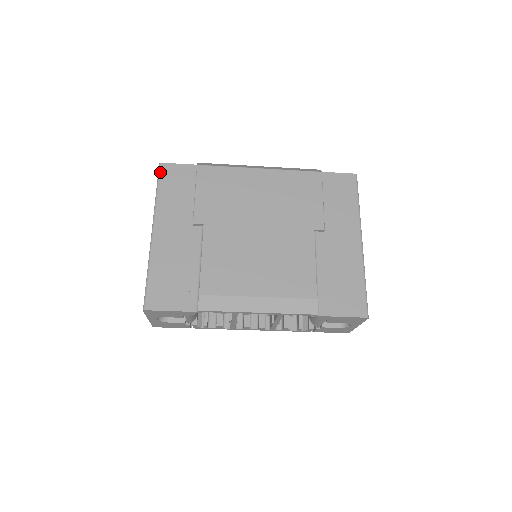
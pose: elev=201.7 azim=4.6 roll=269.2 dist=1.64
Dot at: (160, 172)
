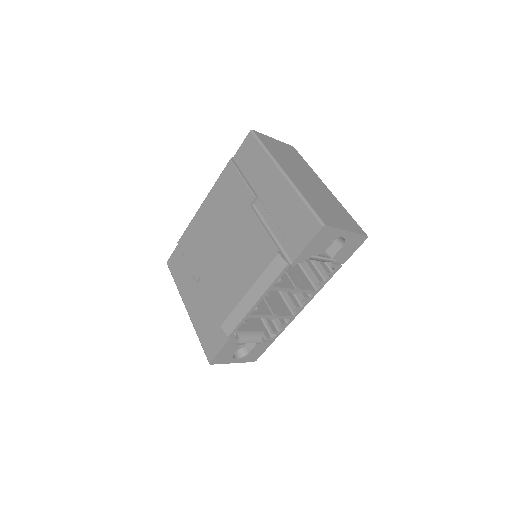
Dot at: (169, 268)
